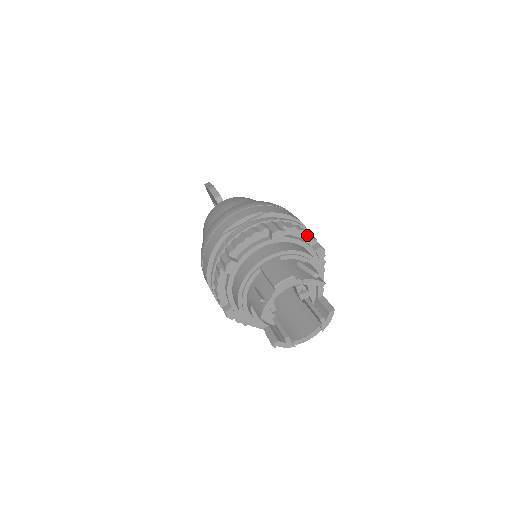
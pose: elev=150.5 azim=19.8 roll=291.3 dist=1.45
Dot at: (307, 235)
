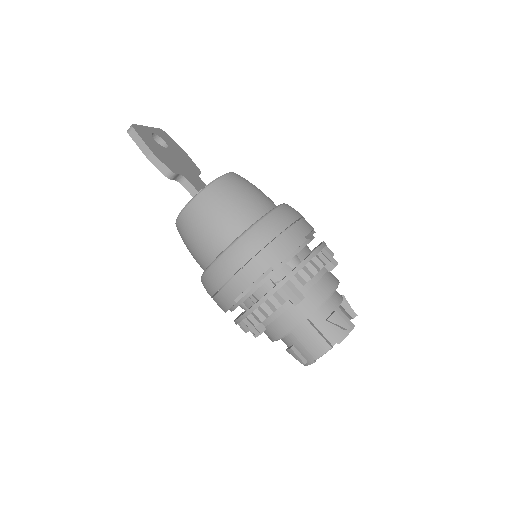
Dot at: occluded
